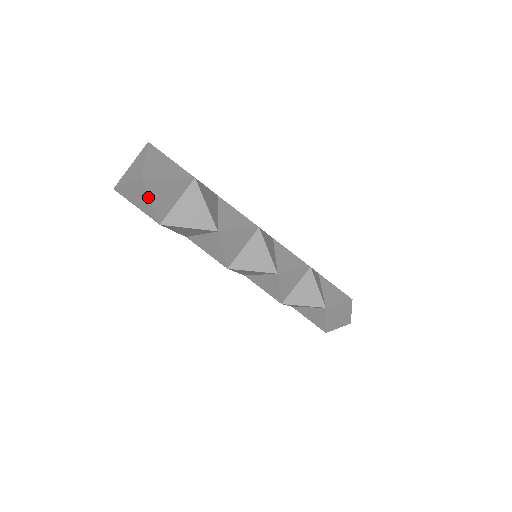
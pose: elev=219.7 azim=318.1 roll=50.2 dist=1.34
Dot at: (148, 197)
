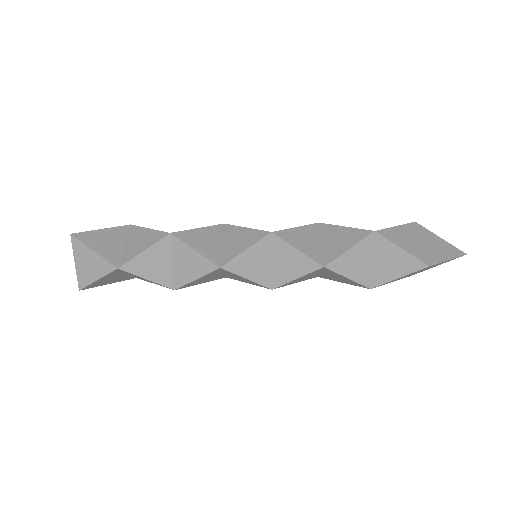
Dot at: (102, 284)
